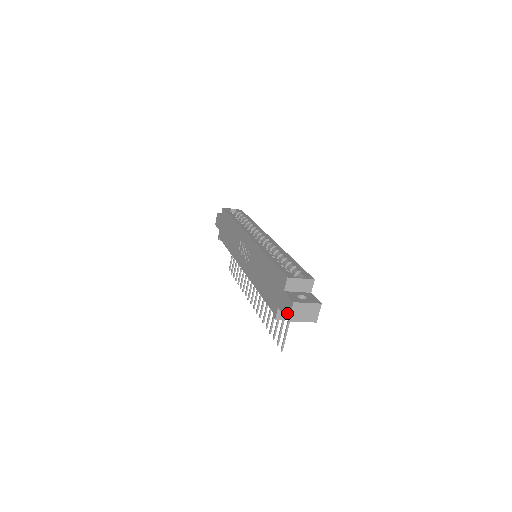
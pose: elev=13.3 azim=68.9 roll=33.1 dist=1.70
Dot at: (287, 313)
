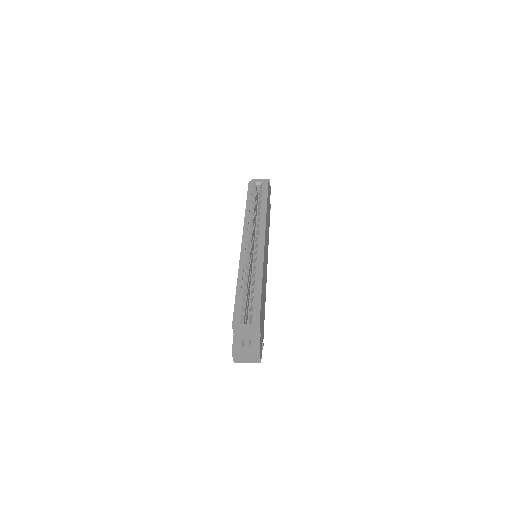
Dot at: occluded
